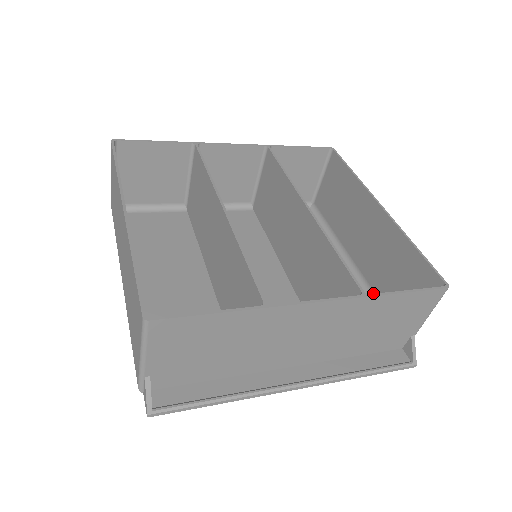
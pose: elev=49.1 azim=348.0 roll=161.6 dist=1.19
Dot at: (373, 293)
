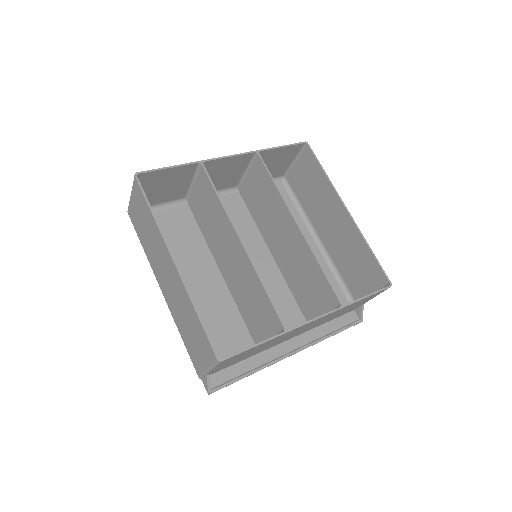
Dot at: (335, 266)
